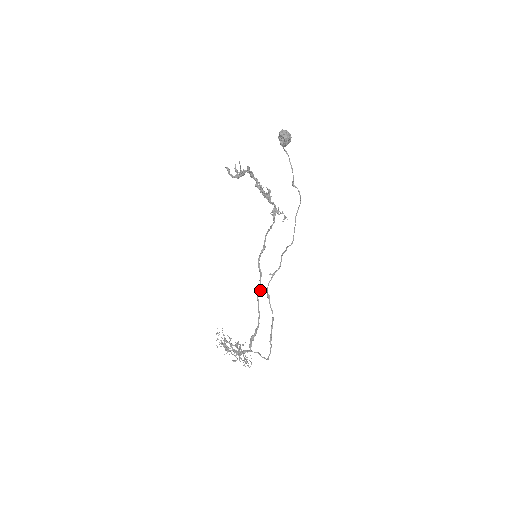
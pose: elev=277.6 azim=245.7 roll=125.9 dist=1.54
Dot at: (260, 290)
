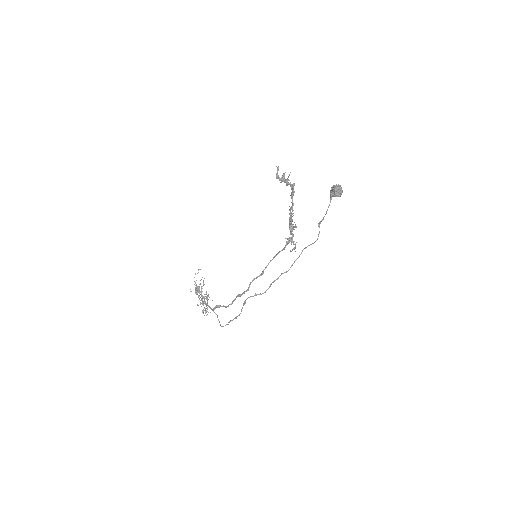
Dot at: (241, 295)
